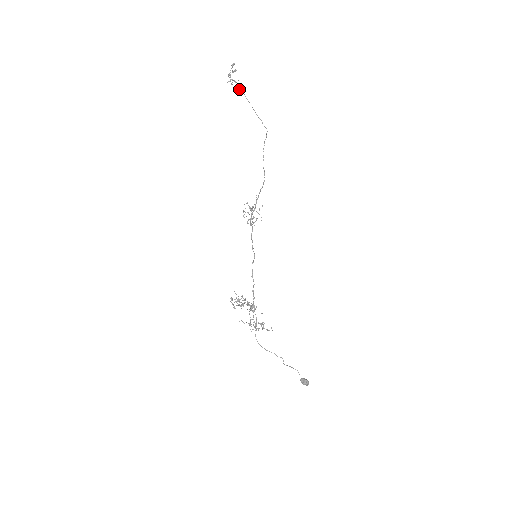
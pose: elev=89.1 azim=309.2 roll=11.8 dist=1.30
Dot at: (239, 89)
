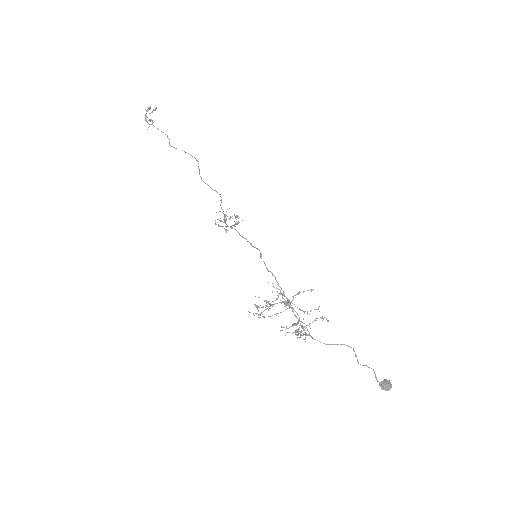
Dot at: occluded
